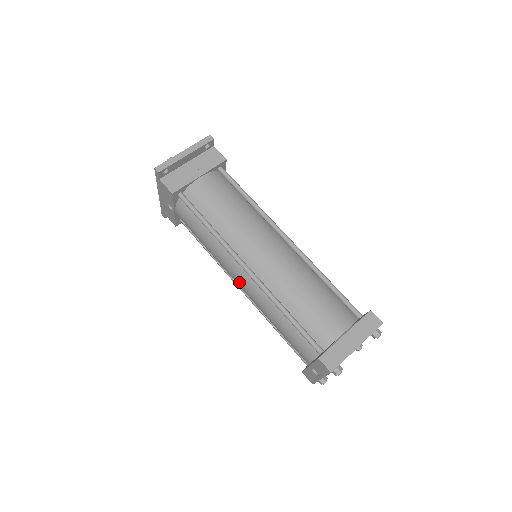
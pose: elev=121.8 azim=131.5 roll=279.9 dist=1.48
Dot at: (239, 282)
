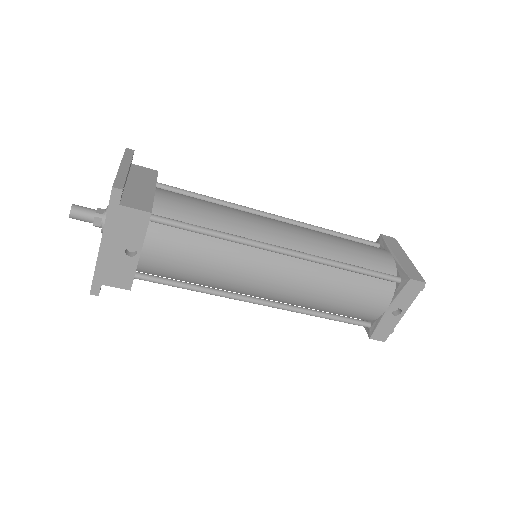
Dot at: (276, 280)
